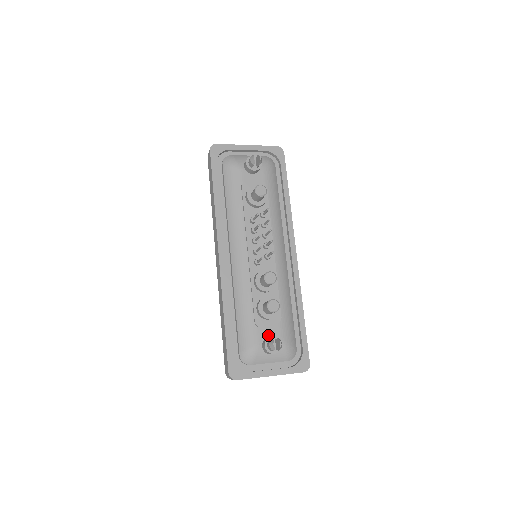
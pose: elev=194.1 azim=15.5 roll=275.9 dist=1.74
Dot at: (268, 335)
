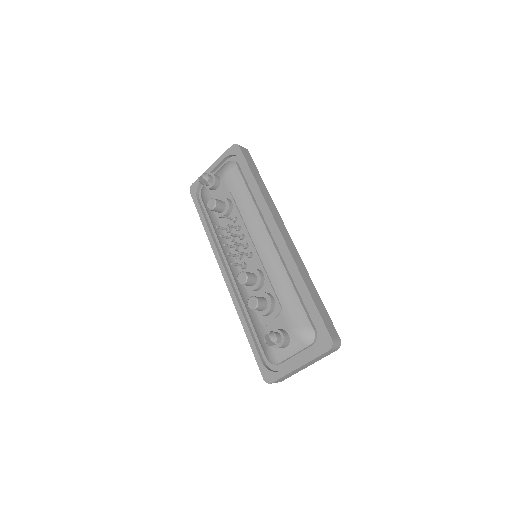
Dot at: occluded
